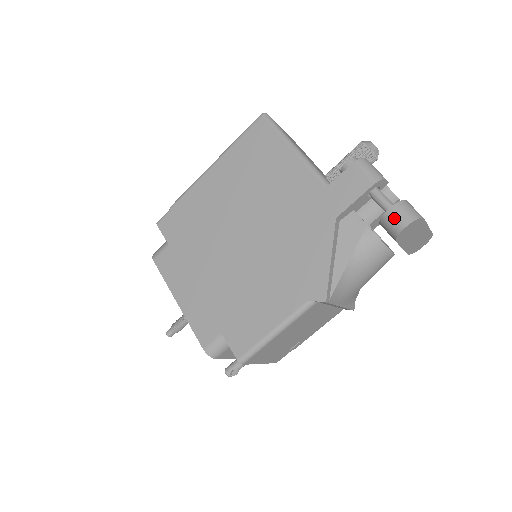
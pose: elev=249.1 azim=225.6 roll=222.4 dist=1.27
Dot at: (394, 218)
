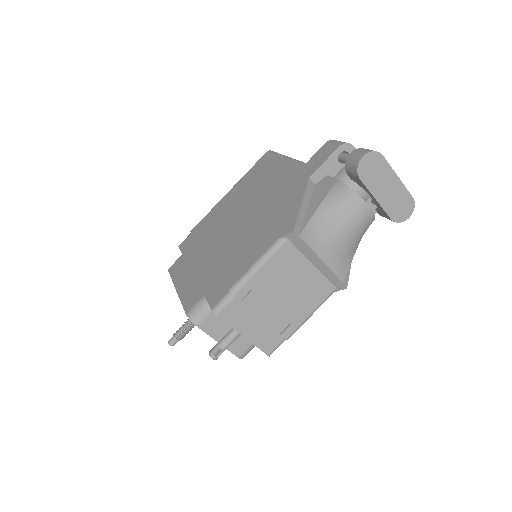
Dot at: (353, 157)
